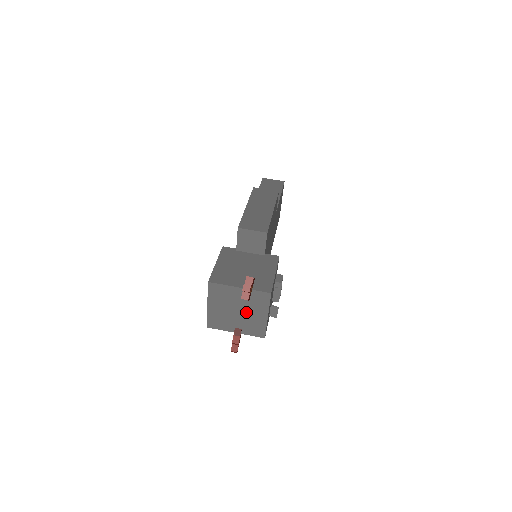
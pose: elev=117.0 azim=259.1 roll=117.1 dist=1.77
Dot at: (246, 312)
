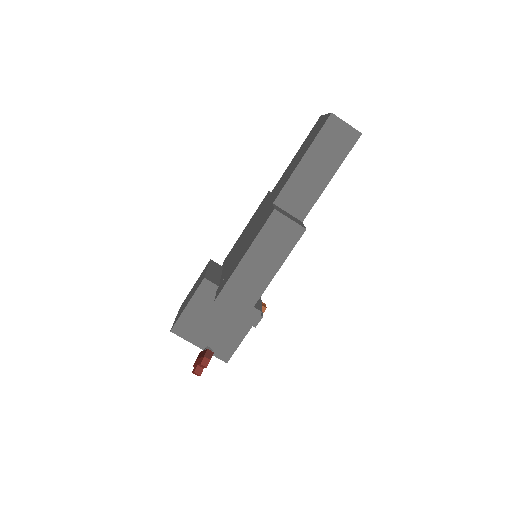
Dot at: occluded
